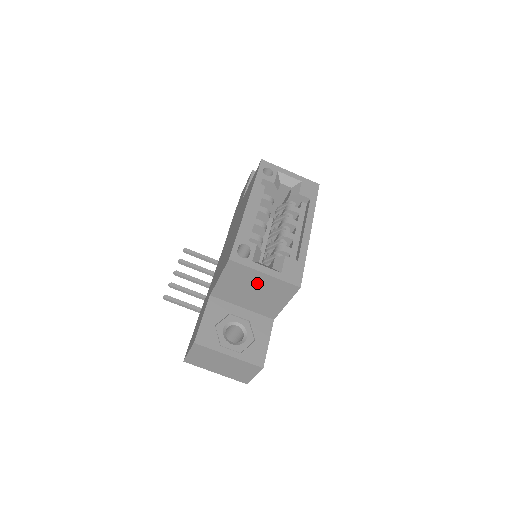
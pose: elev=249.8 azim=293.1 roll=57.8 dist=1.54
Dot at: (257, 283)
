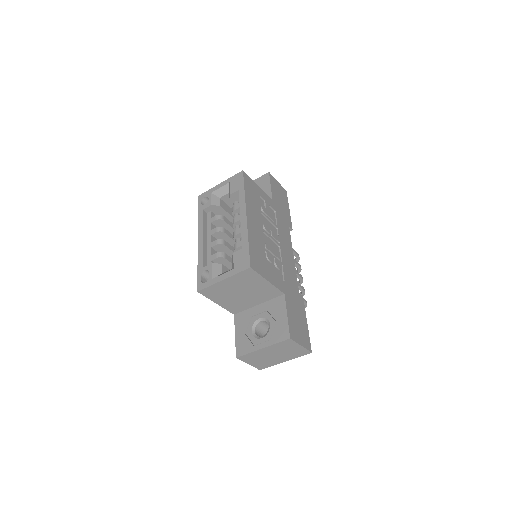
Dot at: (232, 287)
